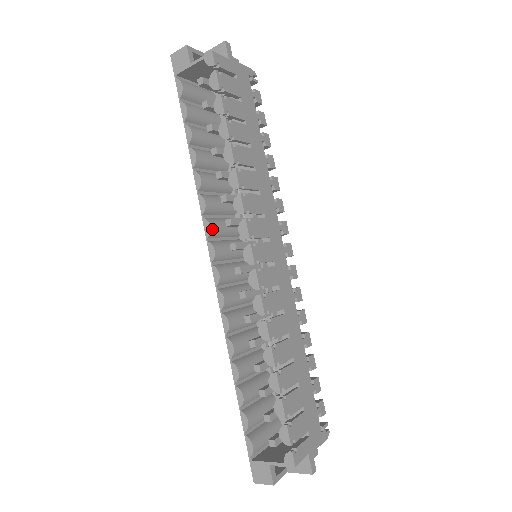
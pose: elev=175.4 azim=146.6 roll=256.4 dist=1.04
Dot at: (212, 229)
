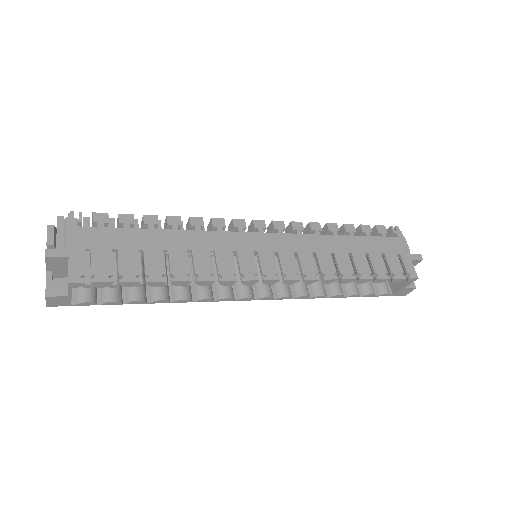
Dot at: (229, 296)
